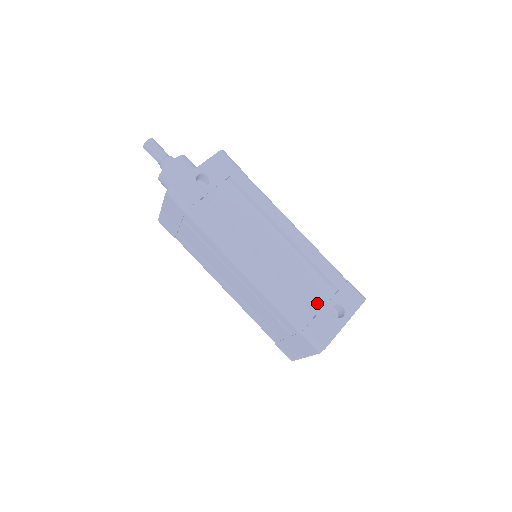
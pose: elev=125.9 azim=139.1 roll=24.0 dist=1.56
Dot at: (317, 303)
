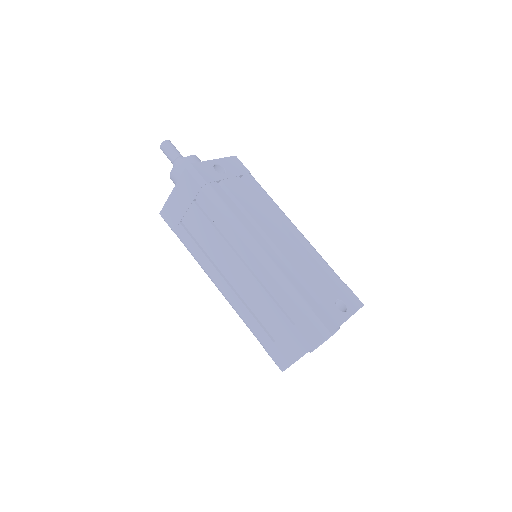
Dot at: (321, 293)
